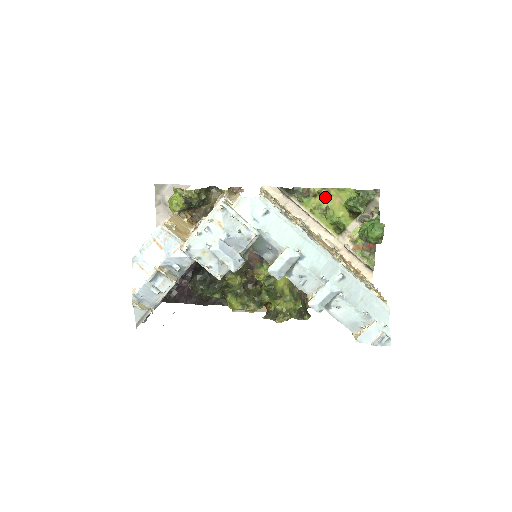
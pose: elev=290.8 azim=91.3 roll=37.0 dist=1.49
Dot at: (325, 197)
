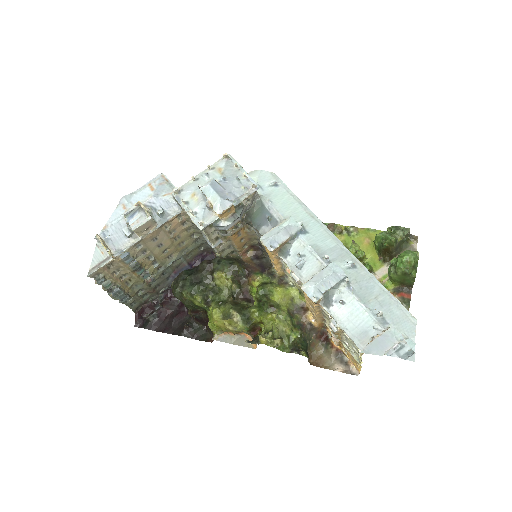
Dot at: (352, 236)
